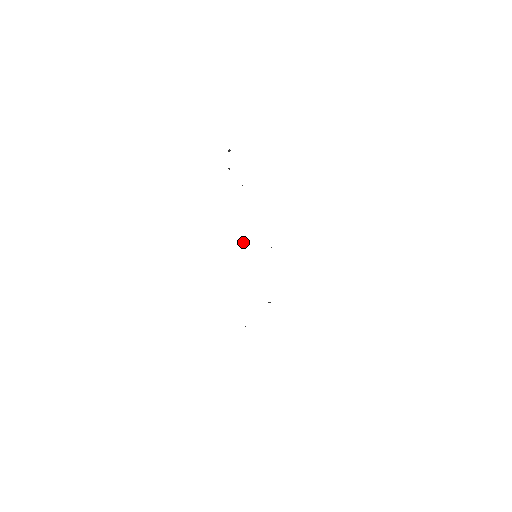
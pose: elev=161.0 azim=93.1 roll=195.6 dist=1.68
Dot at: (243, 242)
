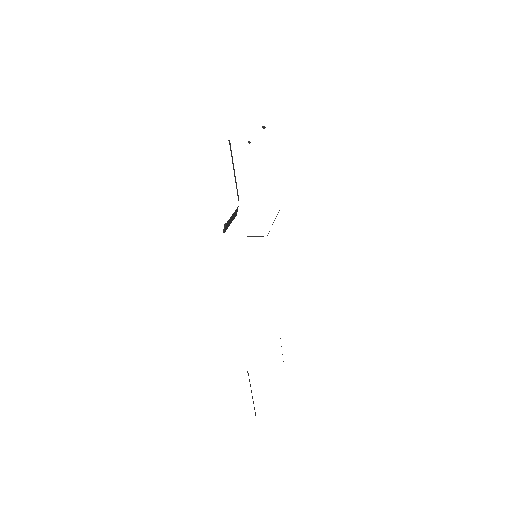
Dot at: (224, 228)
